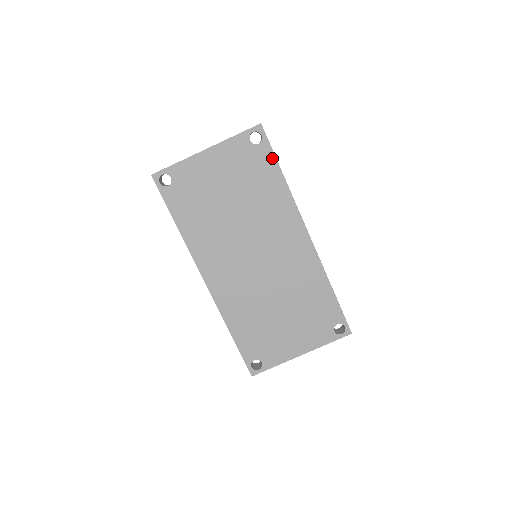
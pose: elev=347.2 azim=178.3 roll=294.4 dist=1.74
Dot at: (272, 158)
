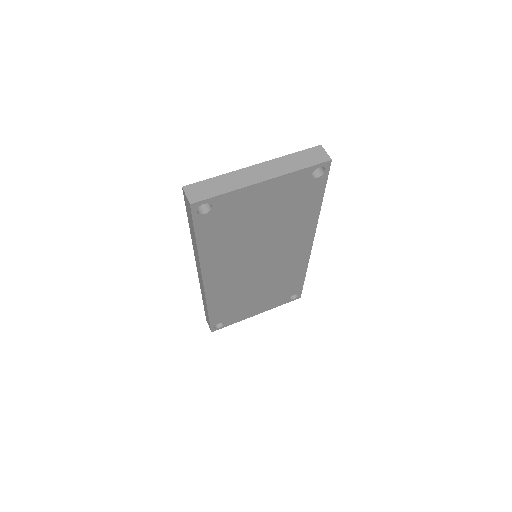
Dot at: (322, 190)
